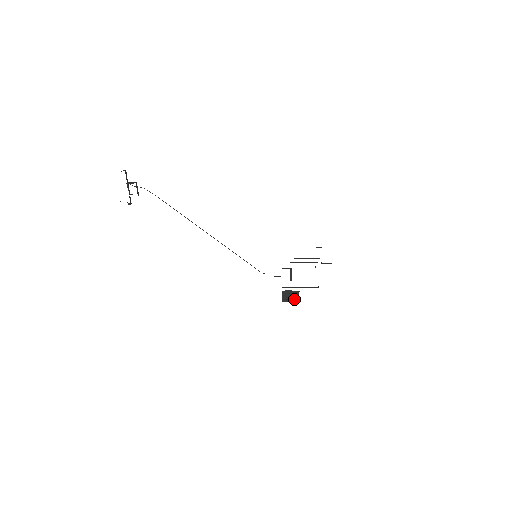
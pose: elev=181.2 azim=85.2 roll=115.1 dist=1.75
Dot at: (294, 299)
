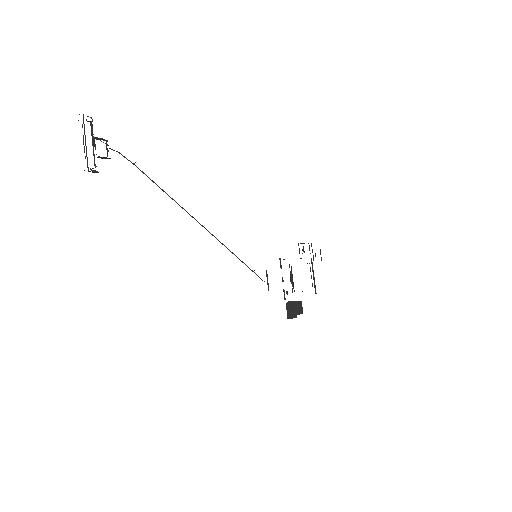
Dot at: (298, 313)
